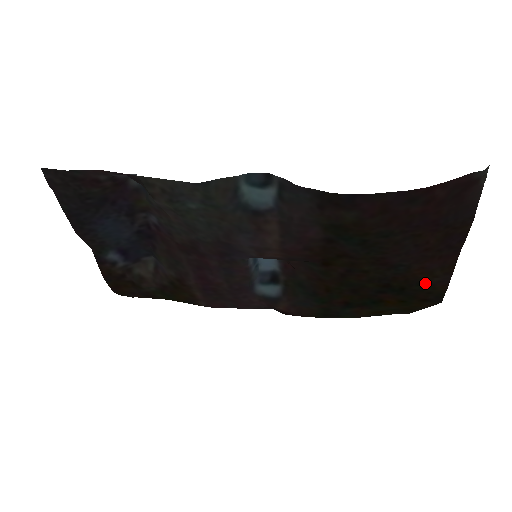
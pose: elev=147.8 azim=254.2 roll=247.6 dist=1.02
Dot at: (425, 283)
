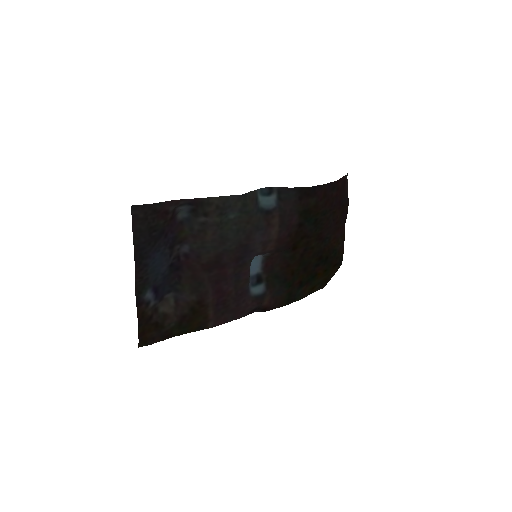
Dot at: (336, 250)
